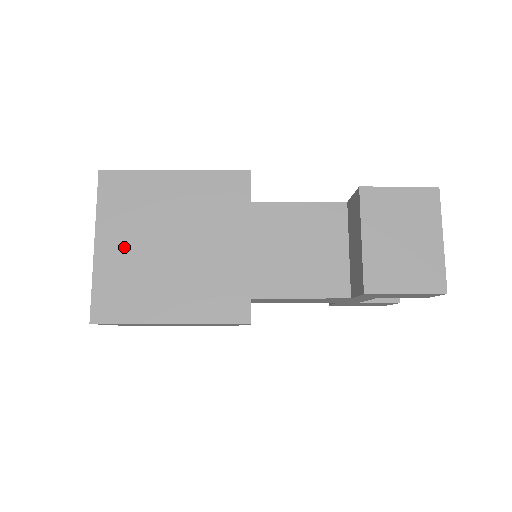
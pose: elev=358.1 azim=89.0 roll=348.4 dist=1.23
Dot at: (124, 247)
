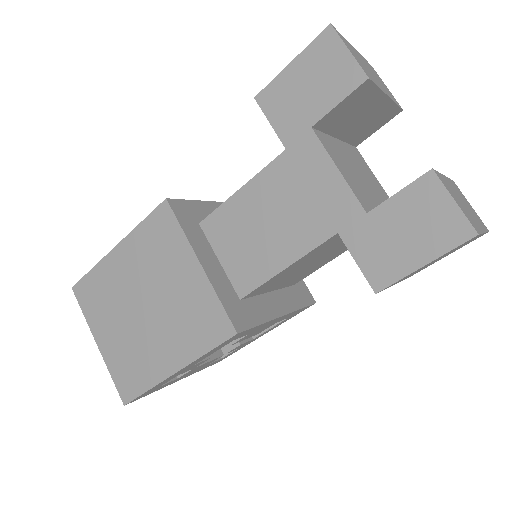
Dot at: occluded
